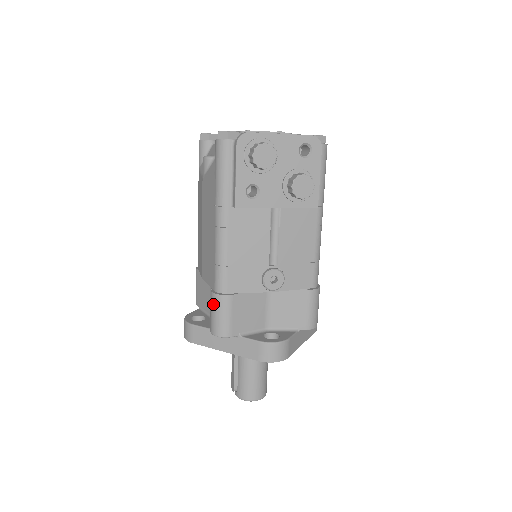
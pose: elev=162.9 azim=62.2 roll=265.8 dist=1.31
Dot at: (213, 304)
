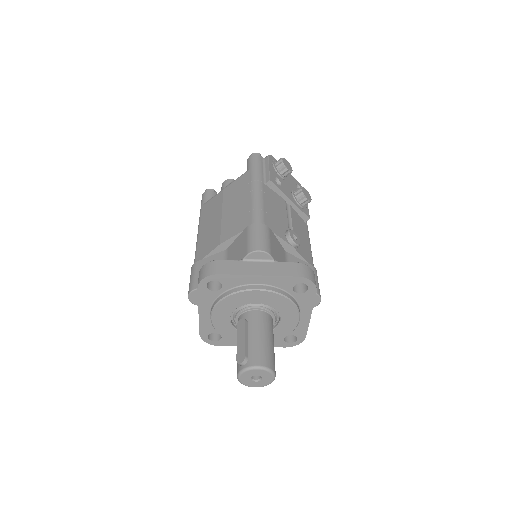
Dot at: (253, 230)
